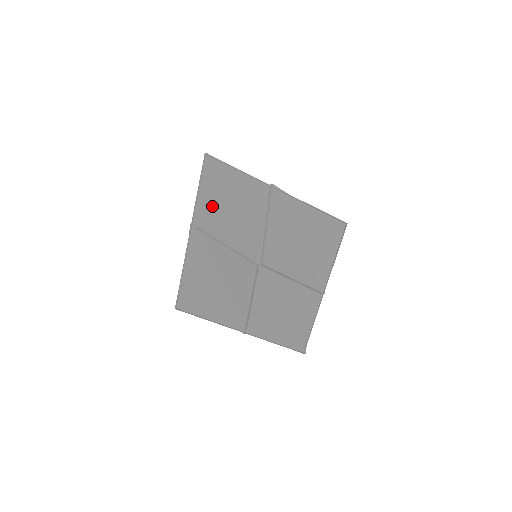
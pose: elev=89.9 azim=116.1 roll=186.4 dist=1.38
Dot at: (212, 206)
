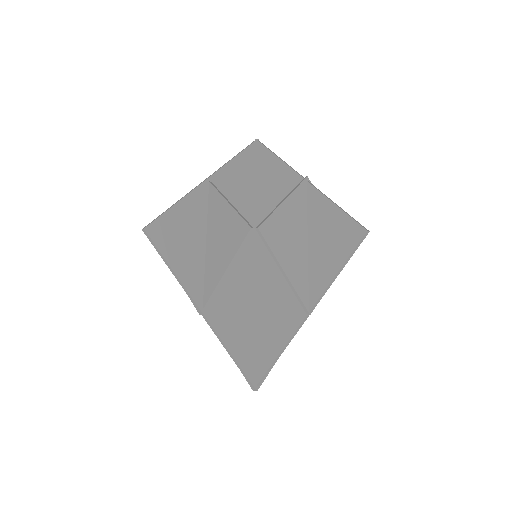
Dot at: (237, 180)
